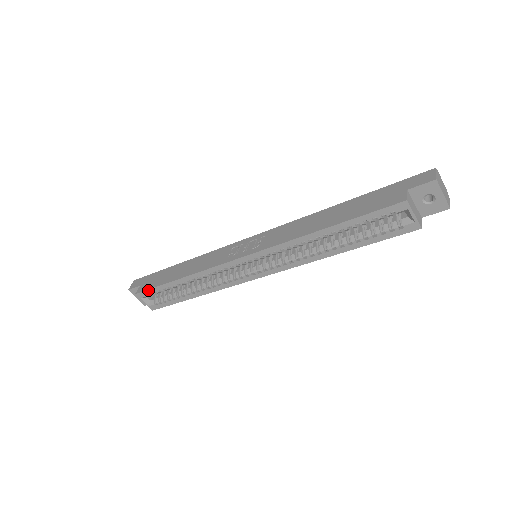
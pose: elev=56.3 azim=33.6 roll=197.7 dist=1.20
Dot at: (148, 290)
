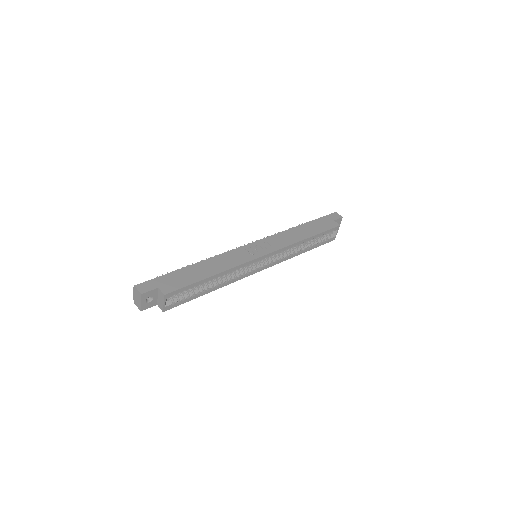
Dot at: (180, 289)
